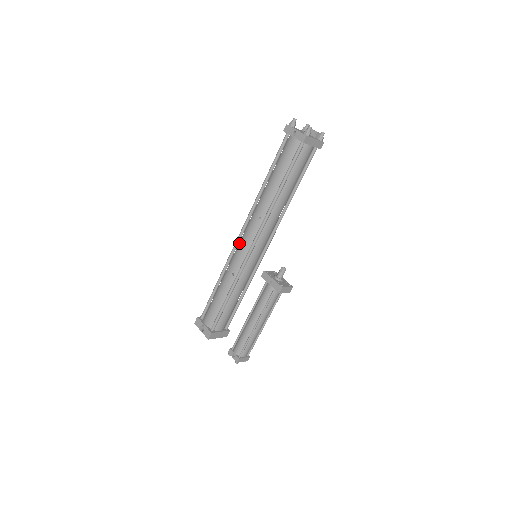
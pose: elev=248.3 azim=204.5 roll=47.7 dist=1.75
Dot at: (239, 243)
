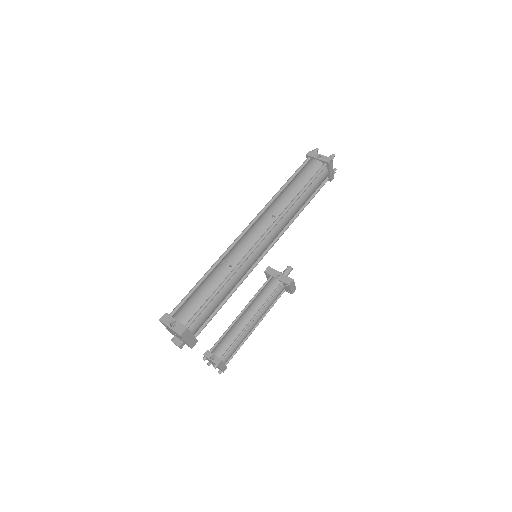
Dot at: (242, 238)
